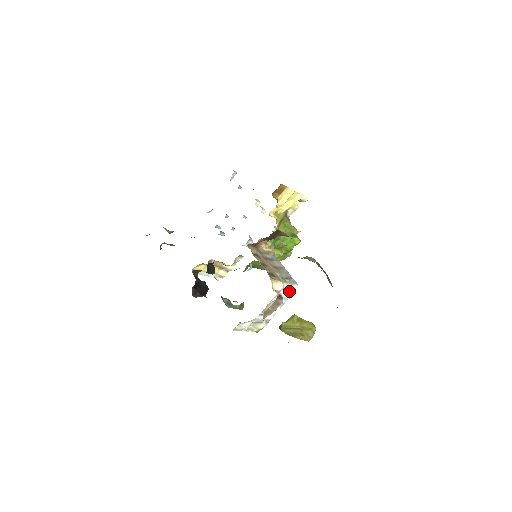
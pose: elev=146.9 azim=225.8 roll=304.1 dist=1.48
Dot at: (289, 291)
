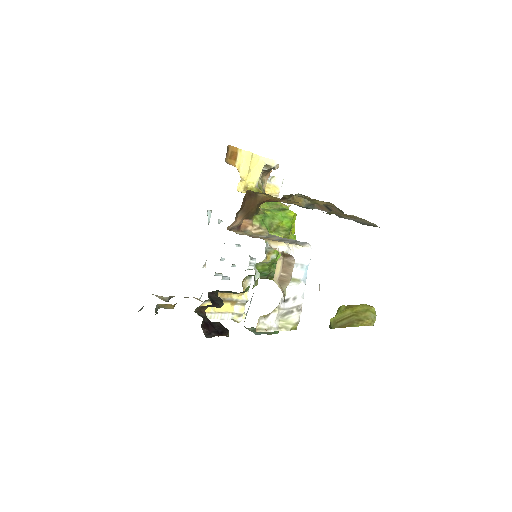
Dot at: (301, 254)
